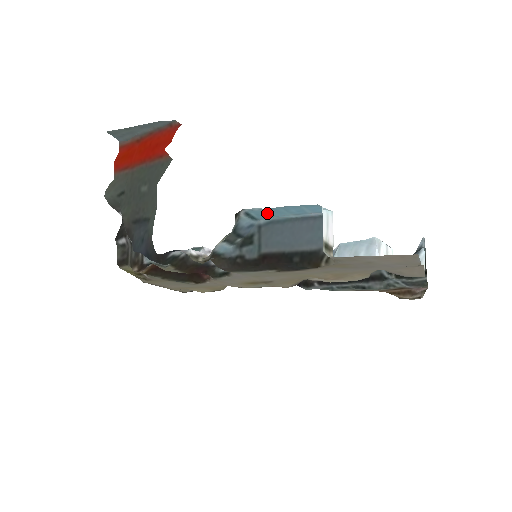
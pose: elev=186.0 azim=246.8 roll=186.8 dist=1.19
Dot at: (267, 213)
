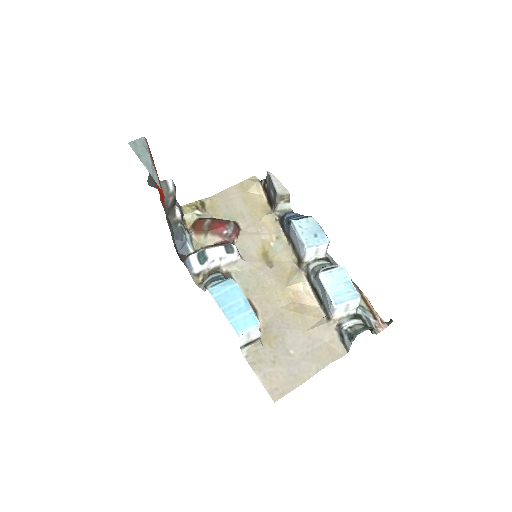
Dot at: (226, 292)
